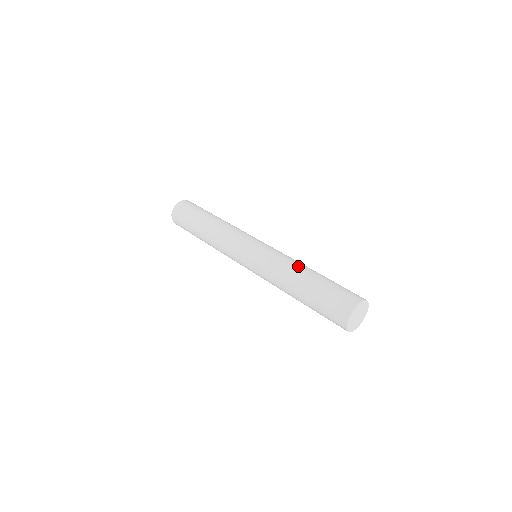
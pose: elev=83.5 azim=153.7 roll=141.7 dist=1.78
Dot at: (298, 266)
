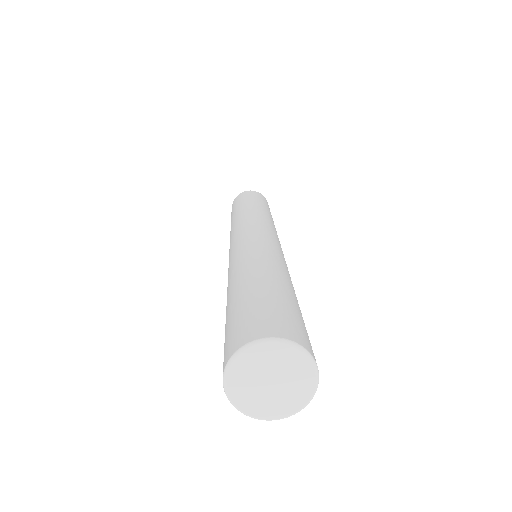
Dot at: (237, 271)
